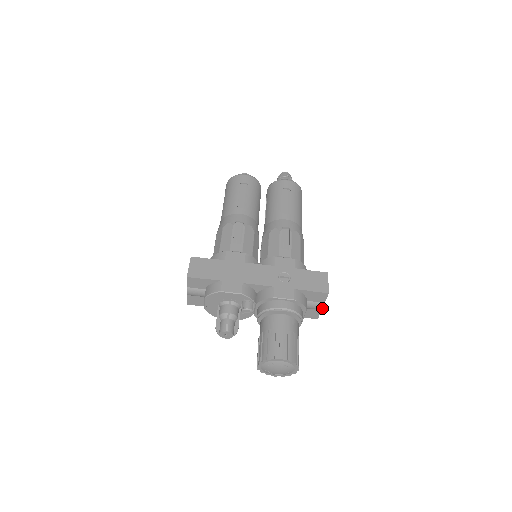
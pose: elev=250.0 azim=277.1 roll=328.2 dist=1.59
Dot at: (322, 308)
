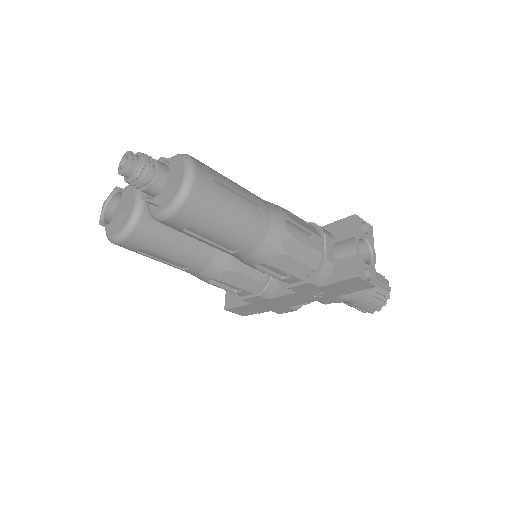
Dot at: (374, 257)
